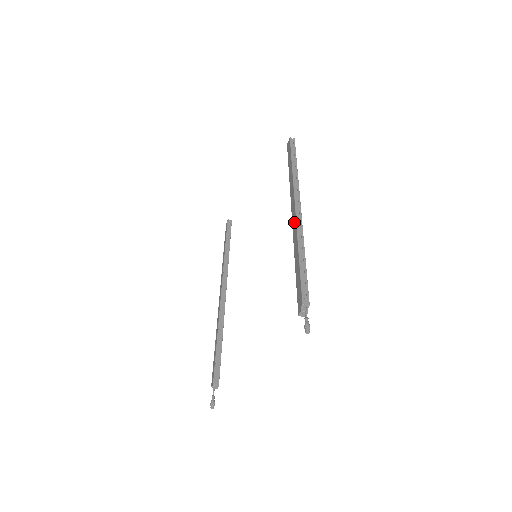
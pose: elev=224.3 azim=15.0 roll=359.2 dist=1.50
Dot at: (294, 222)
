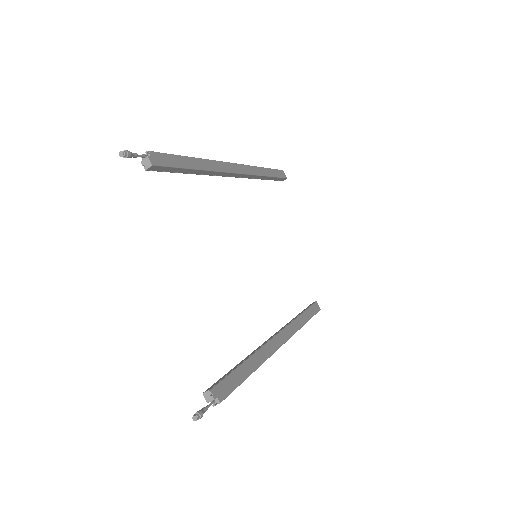
Dot at: occluded
